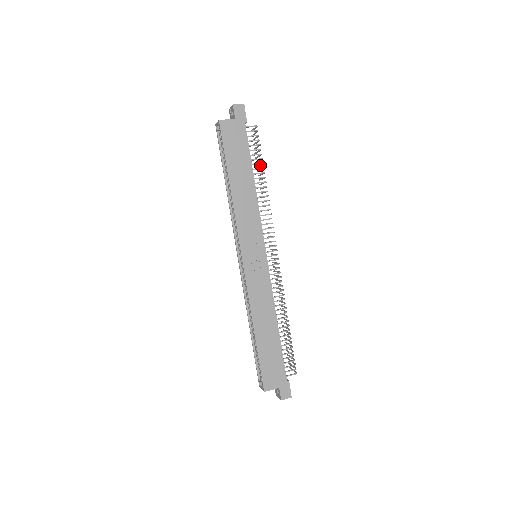
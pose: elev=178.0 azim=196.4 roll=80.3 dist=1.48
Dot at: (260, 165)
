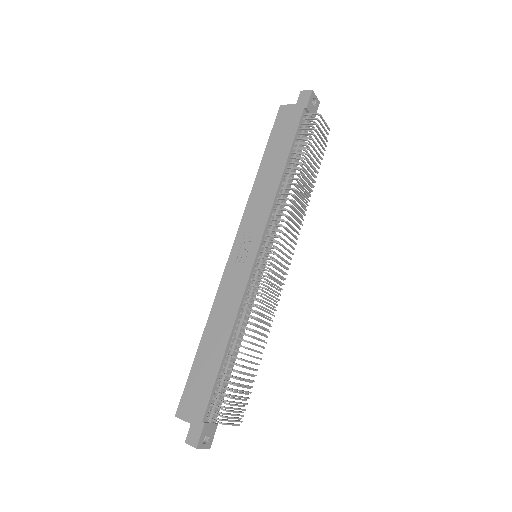
Dot at: (311, 160)
